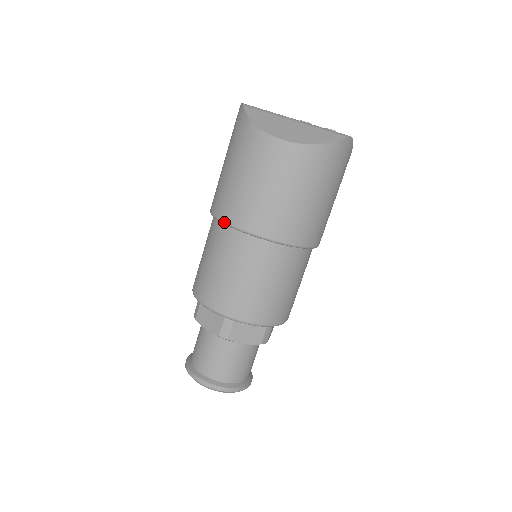
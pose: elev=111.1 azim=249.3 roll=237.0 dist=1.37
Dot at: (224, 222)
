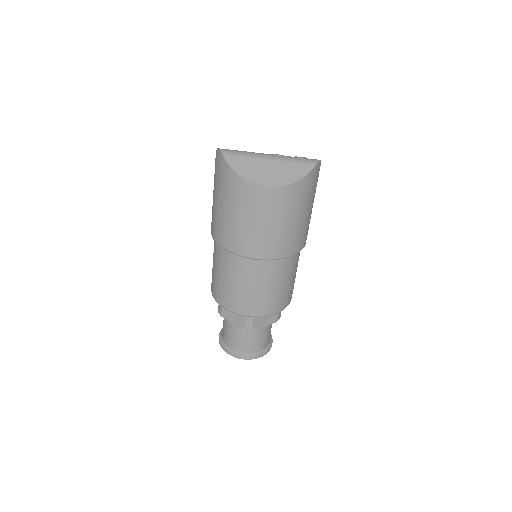
Dot at: (230, 252)
